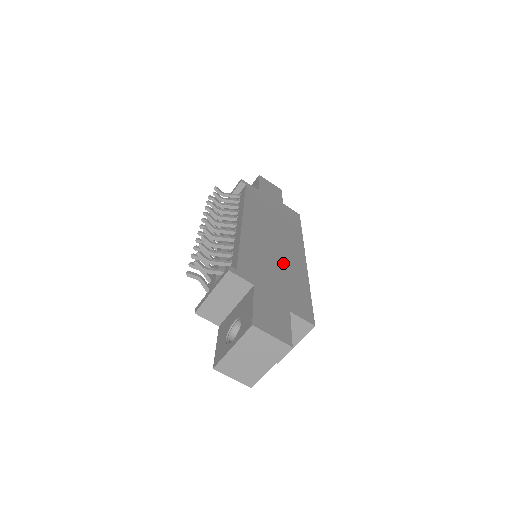
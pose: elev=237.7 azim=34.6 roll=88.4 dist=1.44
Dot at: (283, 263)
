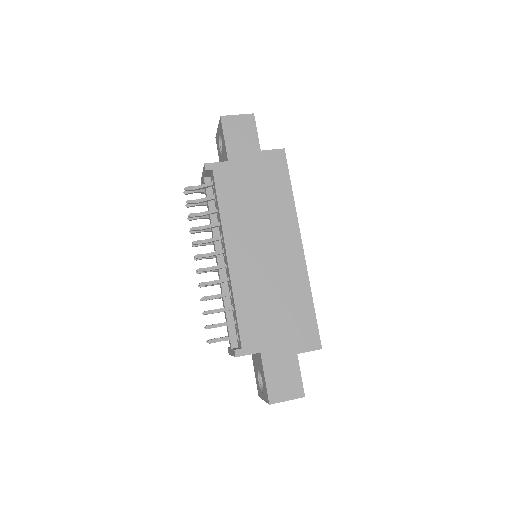
Dot at: (280, 285)
